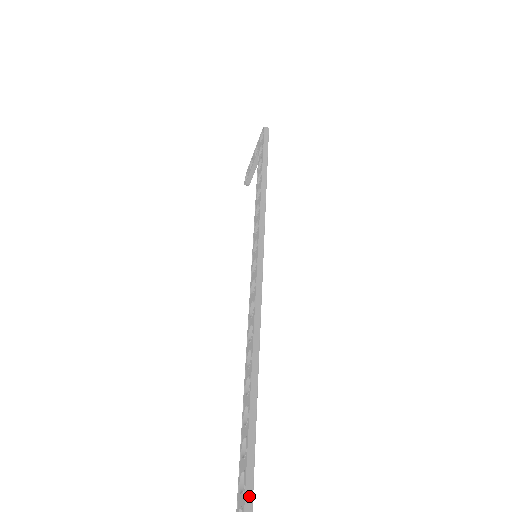
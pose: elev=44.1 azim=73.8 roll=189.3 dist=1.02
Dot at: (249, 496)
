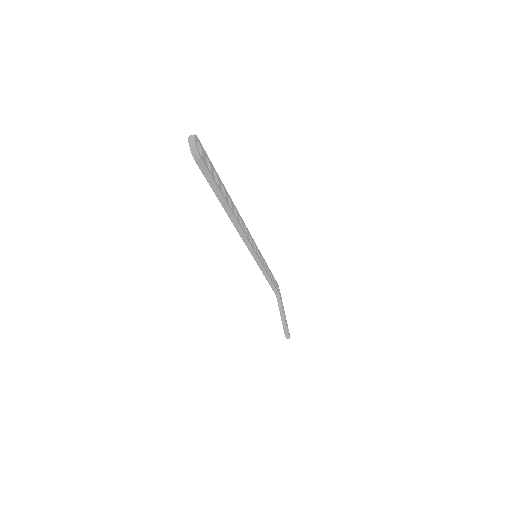
Dot at: occluded
